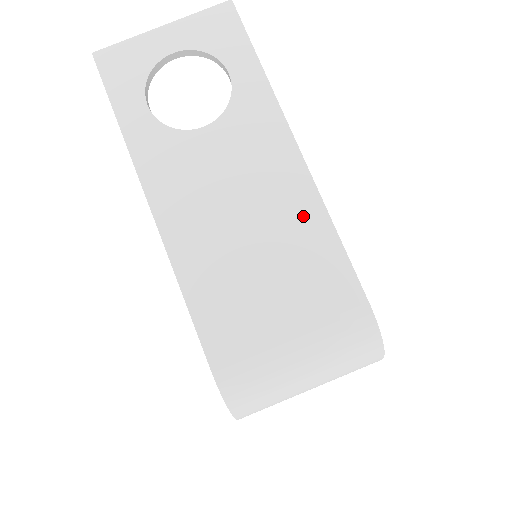
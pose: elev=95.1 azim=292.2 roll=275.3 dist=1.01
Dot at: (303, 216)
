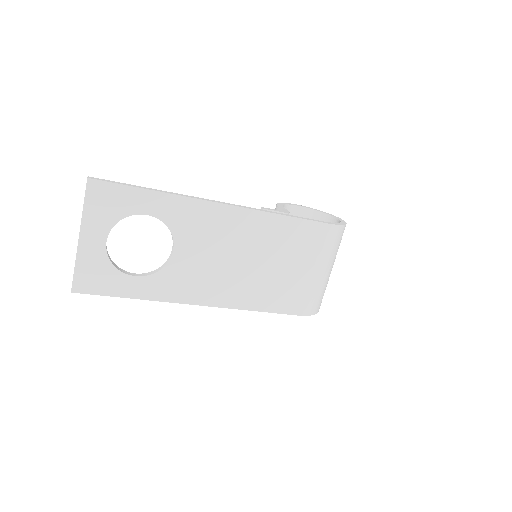
Dot at: (264, 228)
